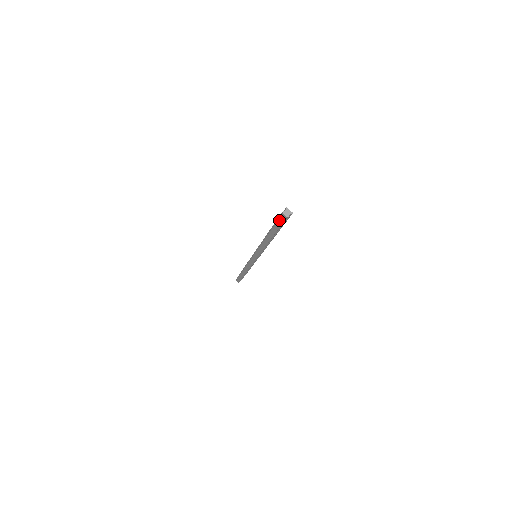
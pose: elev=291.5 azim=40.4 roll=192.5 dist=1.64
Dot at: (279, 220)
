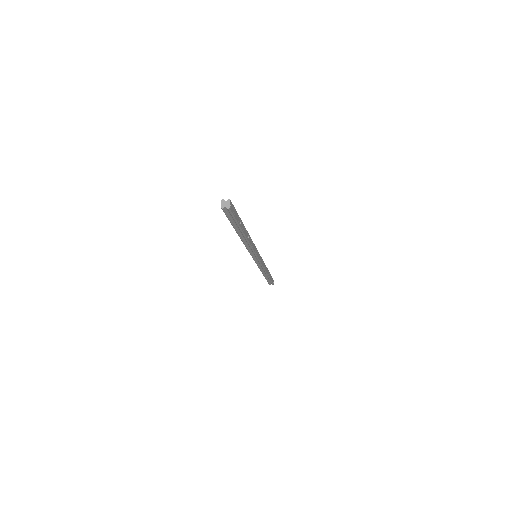
Dot at: occluded
